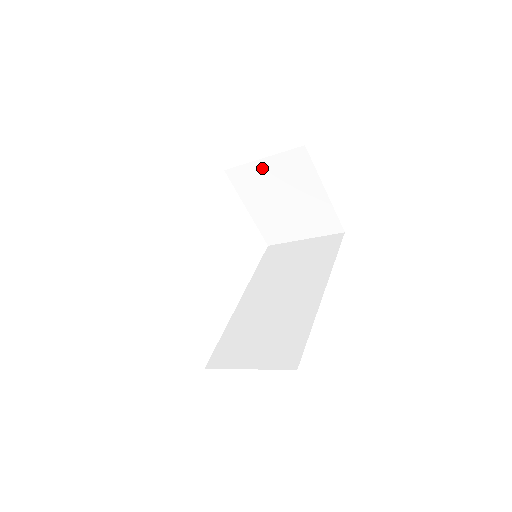
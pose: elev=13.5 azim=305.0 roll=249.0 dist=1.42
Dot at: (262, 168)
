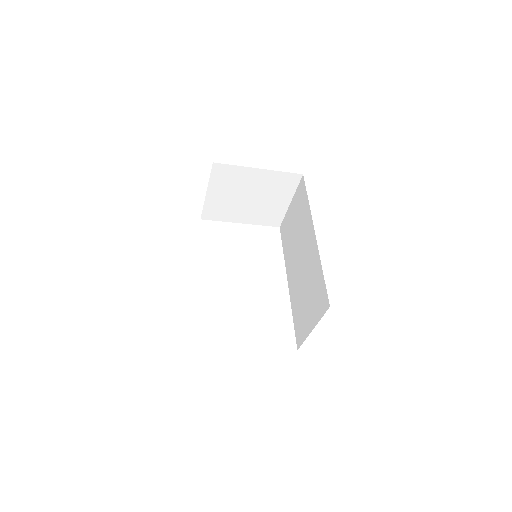
Dot at: (214, 197)
